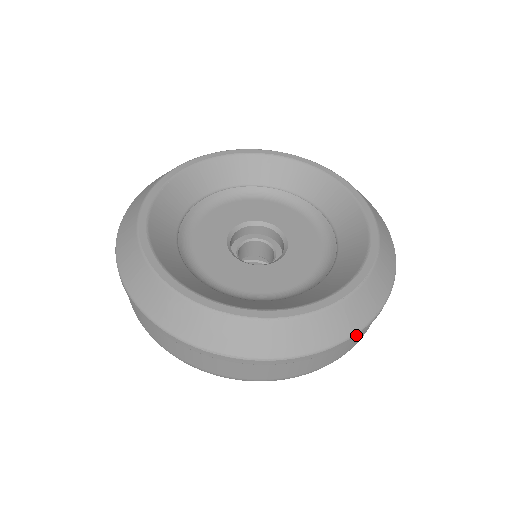
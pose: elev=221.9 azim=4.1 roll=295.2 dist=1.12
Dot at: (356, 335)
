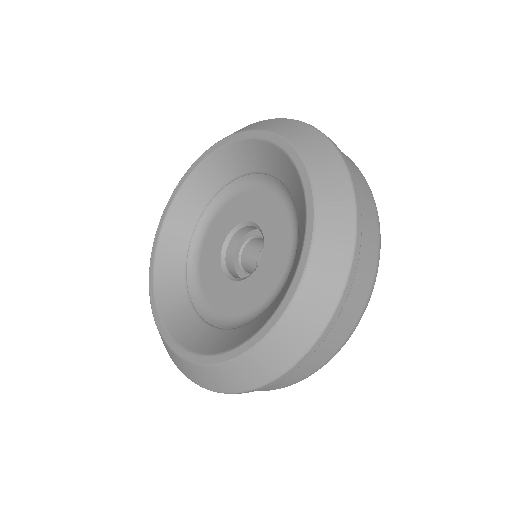
Dot at: (246, 392)
